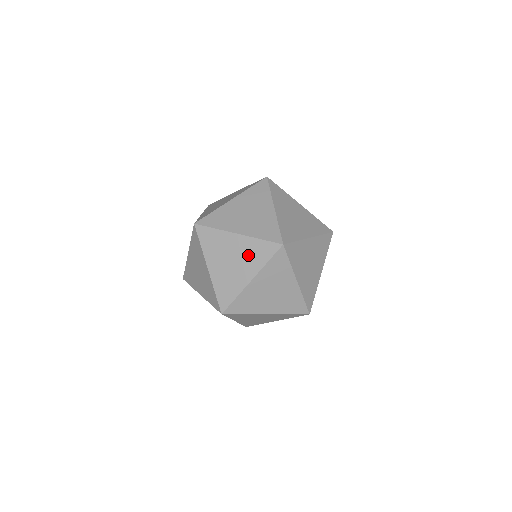
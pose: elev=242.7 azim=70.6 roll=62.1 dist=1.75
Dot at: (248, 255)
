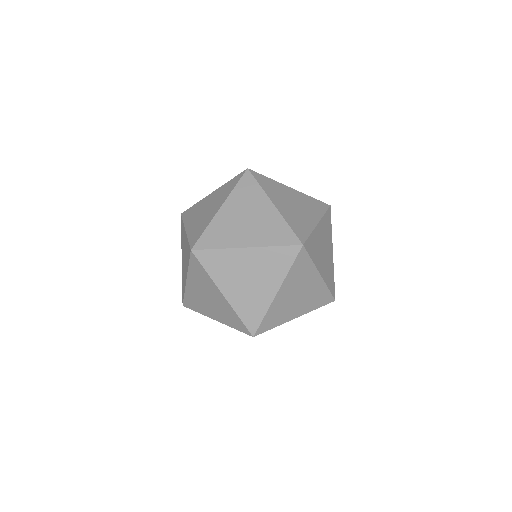
Dot at: (265, 227)
